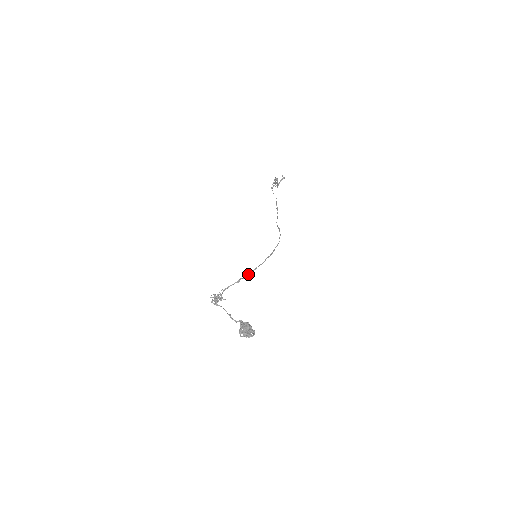
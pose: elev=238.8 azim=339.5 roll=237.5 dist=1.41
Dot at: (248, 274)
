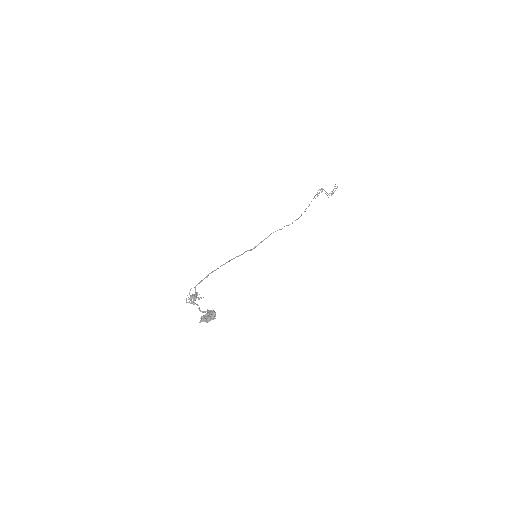
Dot at: occluded
